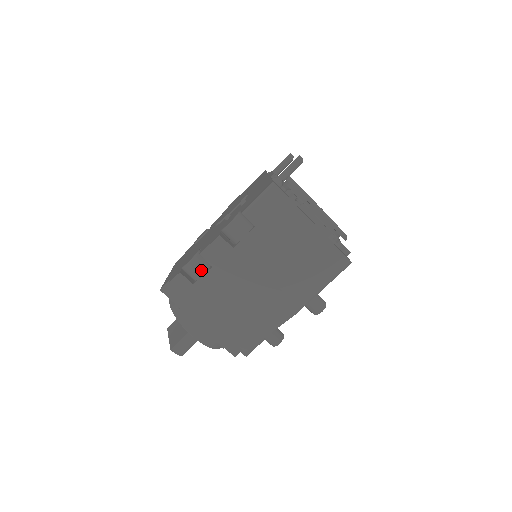
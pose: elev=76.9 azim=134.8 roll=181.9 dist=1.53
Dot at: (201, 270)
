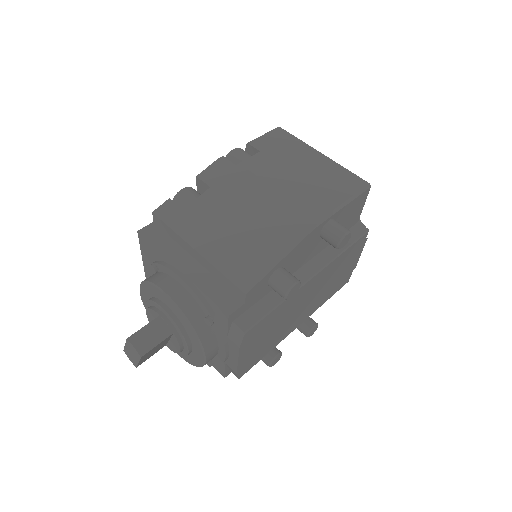
Dot at: (195, 196)
